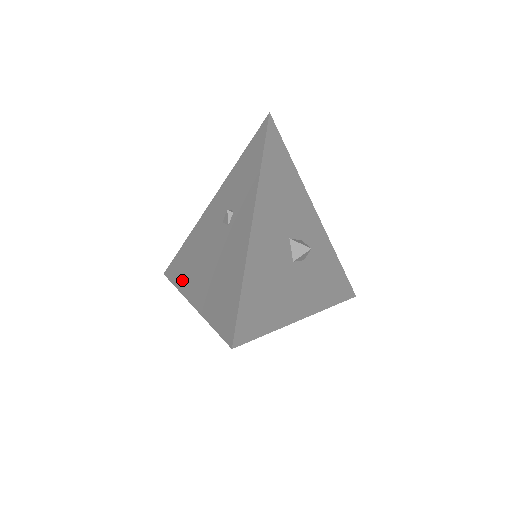
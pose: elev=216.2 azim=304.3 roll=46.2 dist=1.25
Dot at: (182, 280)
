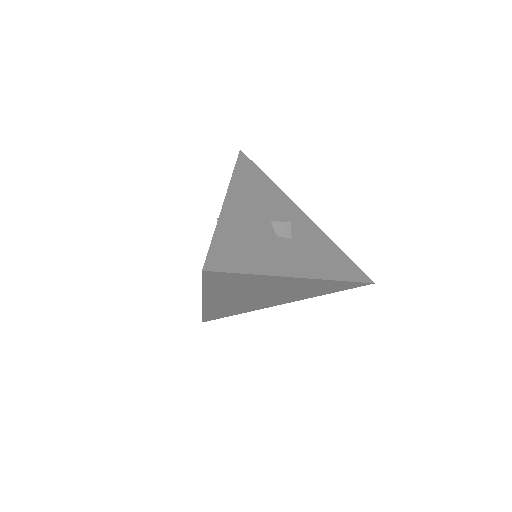
Dot at: occluded
